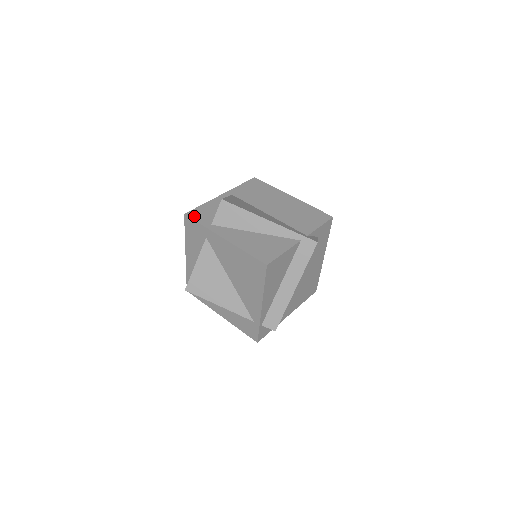
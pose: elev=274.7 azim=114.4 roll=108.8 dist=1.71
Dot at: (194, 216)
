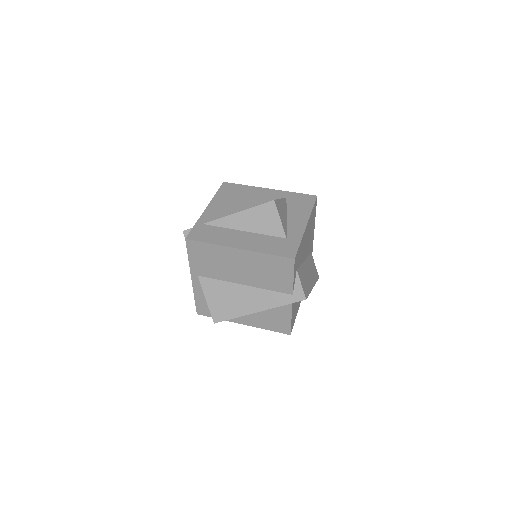
Dot at: (204, 314)
